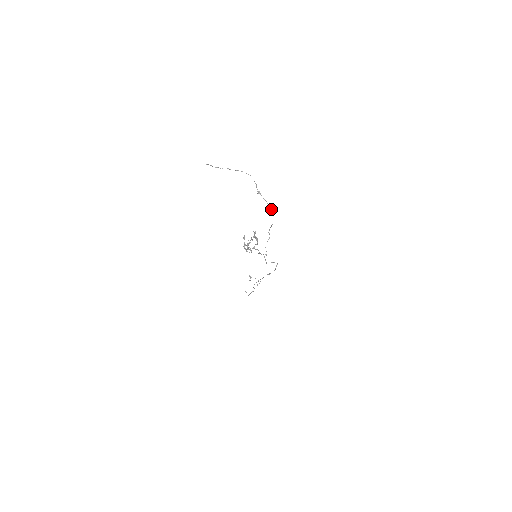
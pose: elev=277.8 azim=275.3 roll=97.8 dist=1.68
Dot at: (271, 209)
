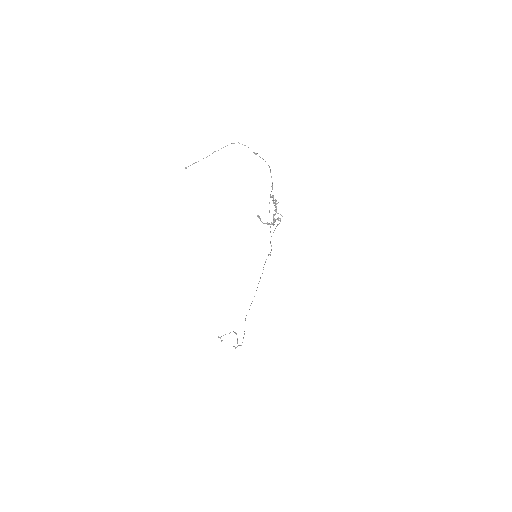
Dot at: (269, 166)
